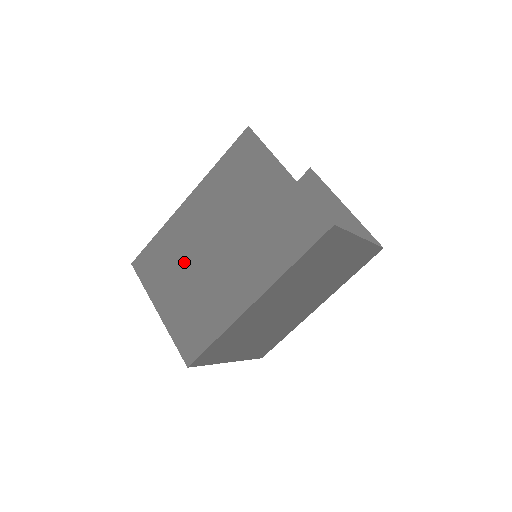
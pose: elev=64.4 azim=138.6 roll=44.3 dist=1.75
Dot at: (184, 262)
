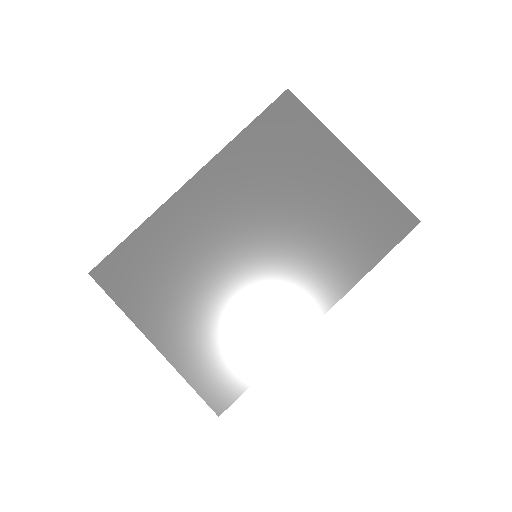
Dot at: occluded
